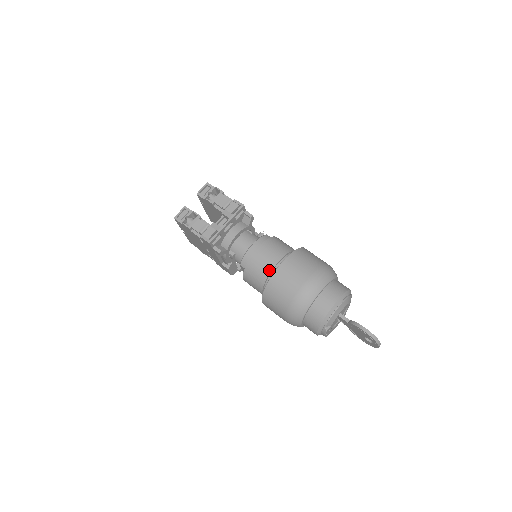
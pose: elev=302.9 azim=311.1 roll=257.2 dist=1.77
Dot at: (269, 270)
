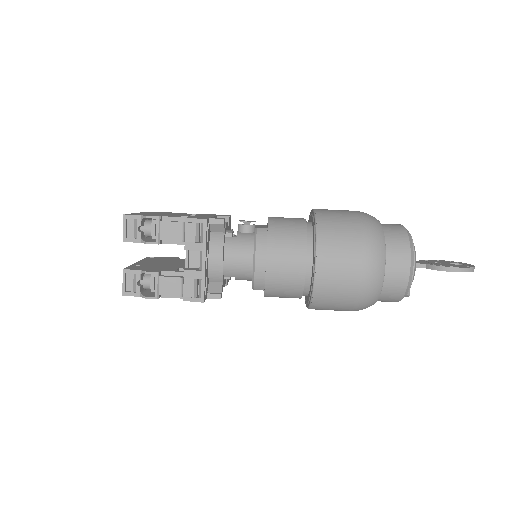
Dot at: (301, 279)
